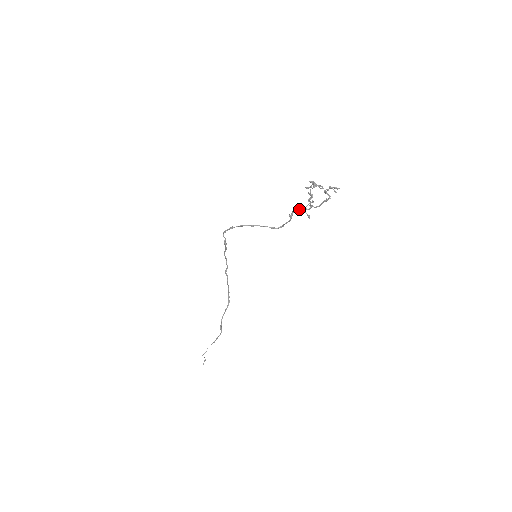
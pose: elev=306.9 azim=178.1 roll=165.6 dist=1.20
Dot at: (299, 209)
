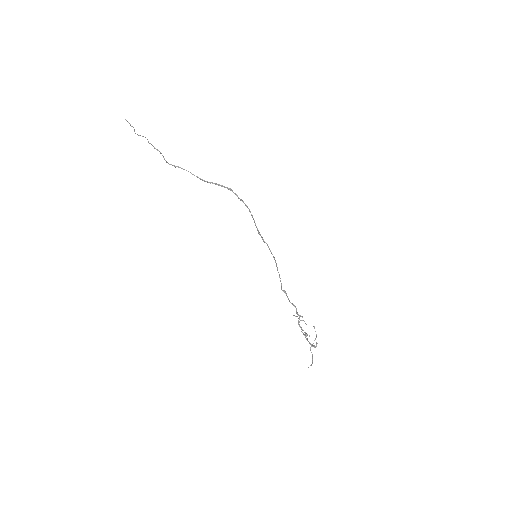
Dot at: (299, 316)
